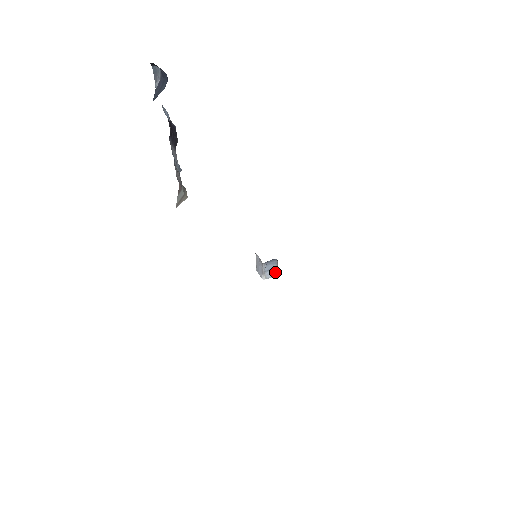
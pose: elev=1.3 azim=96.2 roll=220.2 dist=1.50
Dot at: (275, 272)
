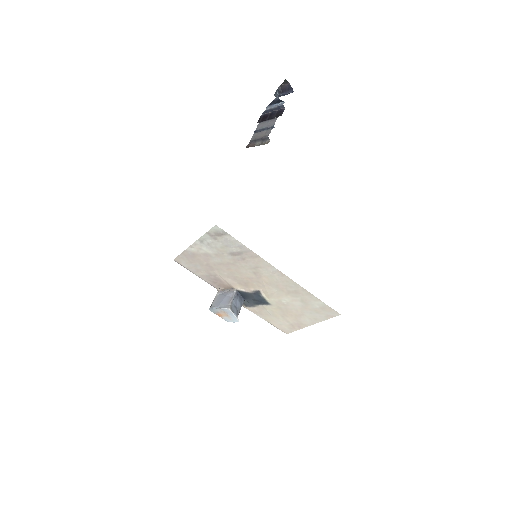
Dot at: (237, 313)
